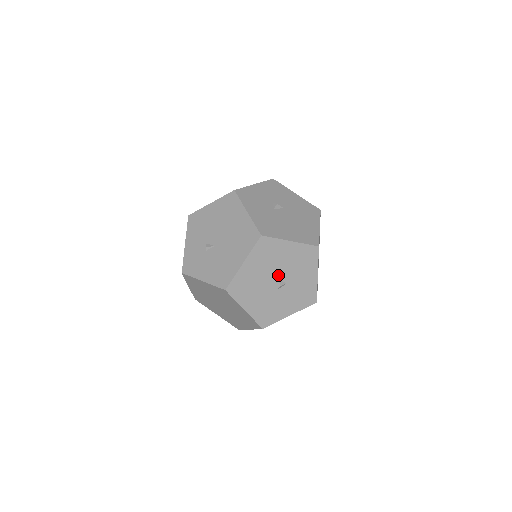
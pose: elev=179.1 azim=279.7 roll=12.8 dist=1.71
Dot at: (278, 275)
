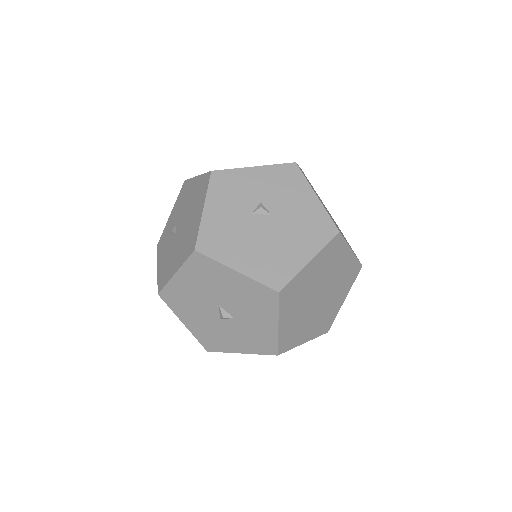
Dot at: (222, 304)
